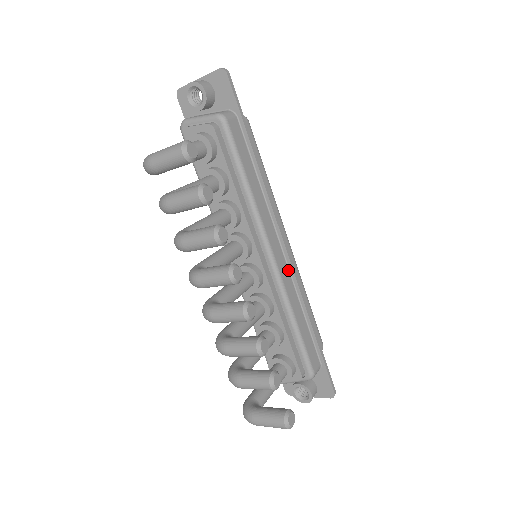
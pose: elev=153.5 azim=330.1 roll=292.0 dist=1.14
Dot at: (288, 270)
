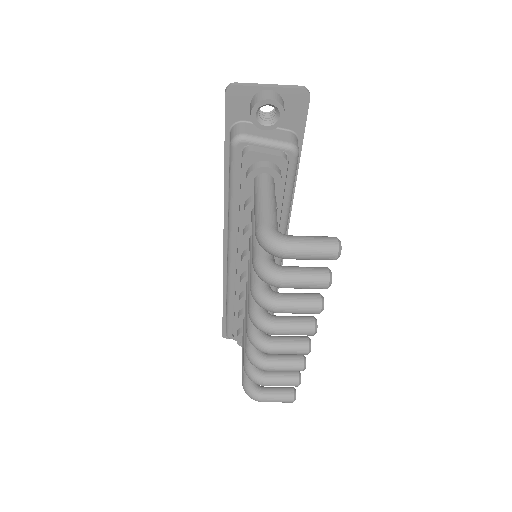
Dot at: occluded
